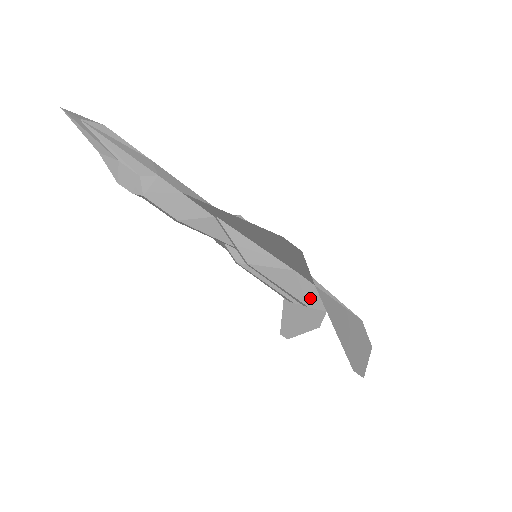
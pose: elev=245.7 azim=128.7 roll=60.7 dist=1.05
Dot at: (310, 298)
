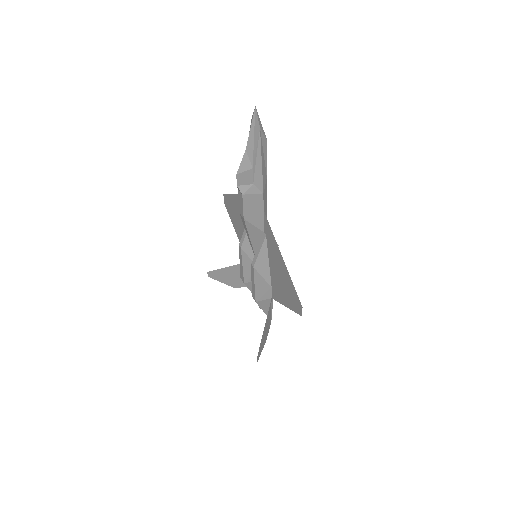
Dot at: (262, 300)
